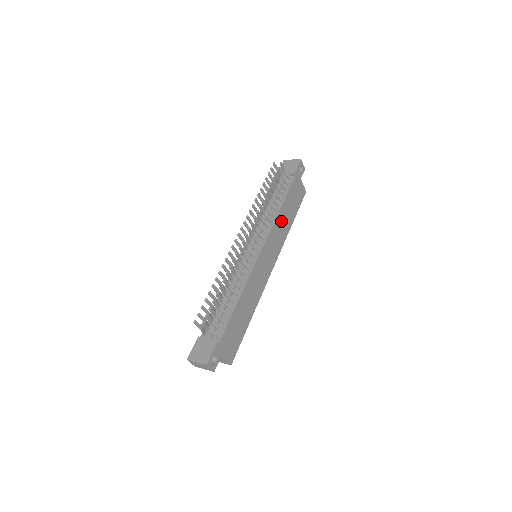
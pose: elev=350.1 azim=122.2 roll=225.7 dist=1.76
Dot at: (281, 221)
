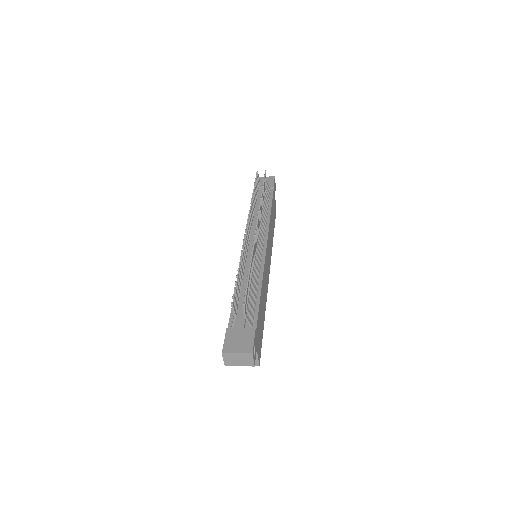
Dot at: (271, 226)
